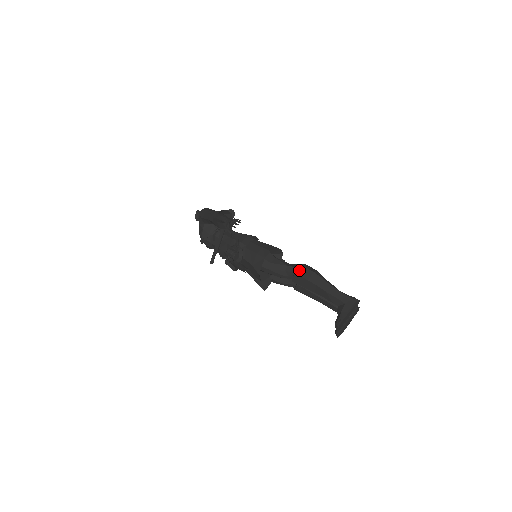
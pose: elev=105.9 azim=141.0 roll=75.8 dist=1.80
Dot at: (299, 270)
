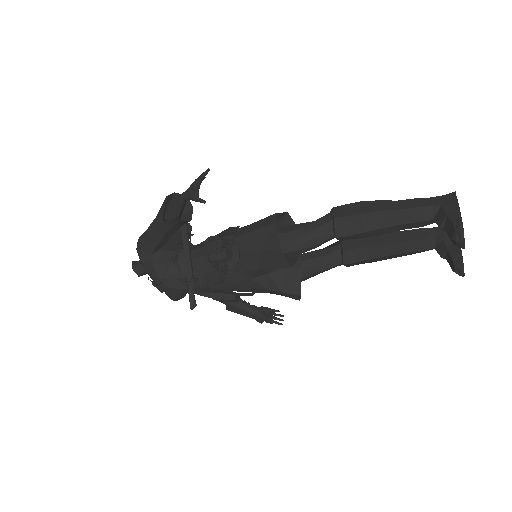
Dot at: (336, 212)
